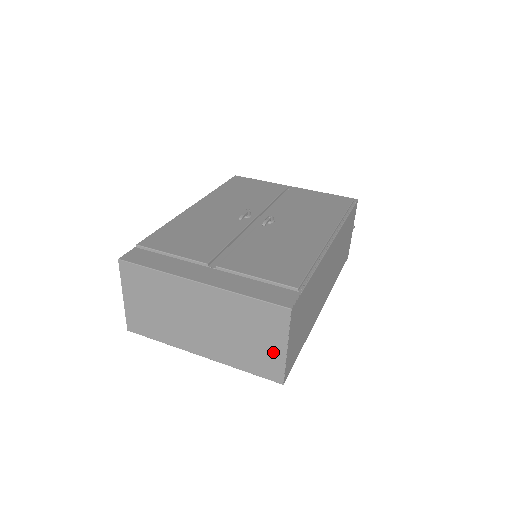
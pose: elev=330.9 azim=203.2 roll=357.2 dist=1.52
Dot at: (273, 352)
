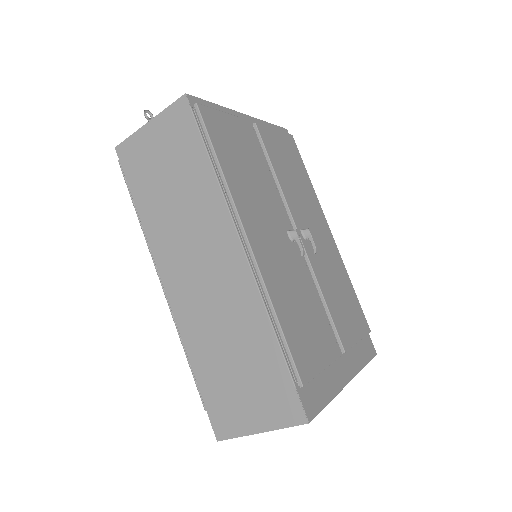
Dot at: occluded
